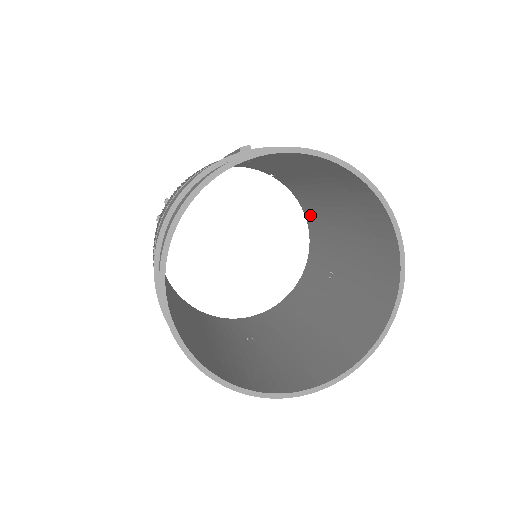
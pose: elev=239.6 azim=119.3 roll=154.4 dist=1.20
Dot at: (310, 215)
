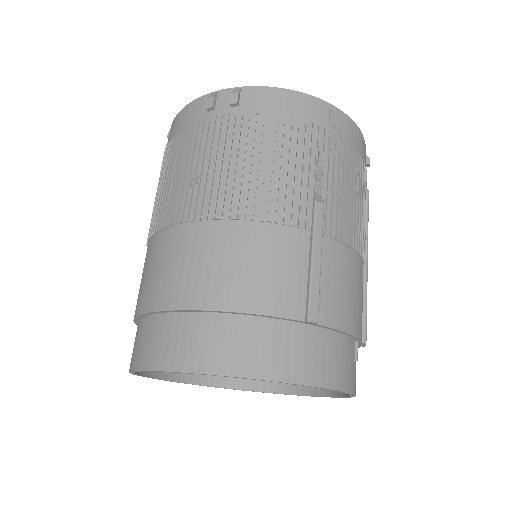
Dot at: occluded
